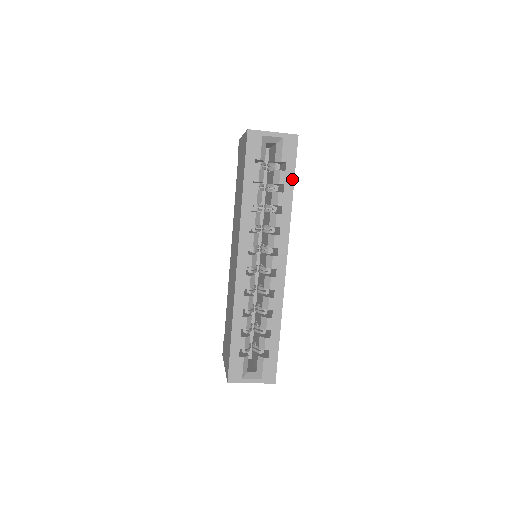
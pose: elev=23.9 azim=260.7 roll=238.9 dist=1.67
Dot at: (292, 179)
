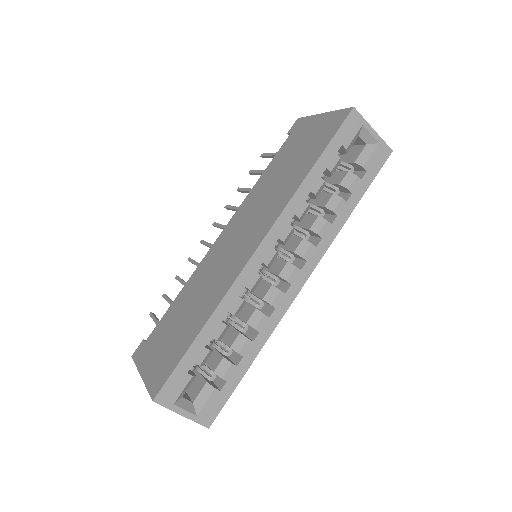
Dot at: (362, 193)
